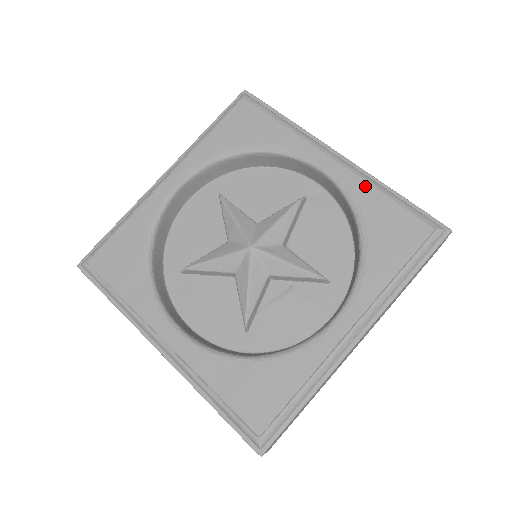
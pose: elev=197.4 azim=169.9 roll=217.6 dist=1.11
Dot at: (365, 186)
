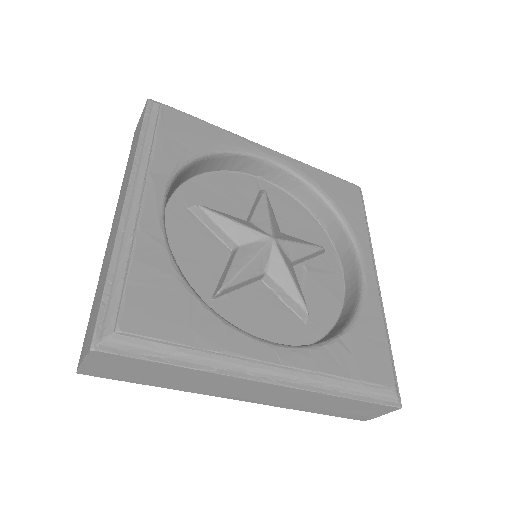
Dot at: (307, 167)
